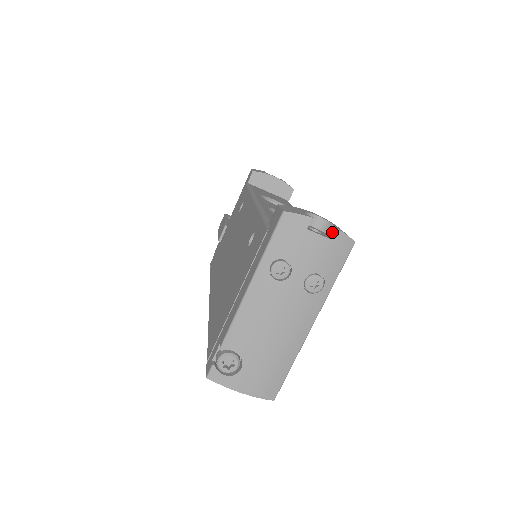
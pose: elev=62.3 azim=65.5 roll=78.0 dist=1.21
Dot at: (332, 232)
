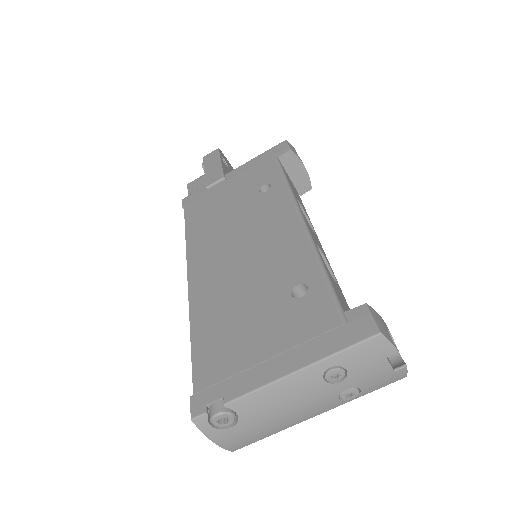
Dot at: (400, 367)
